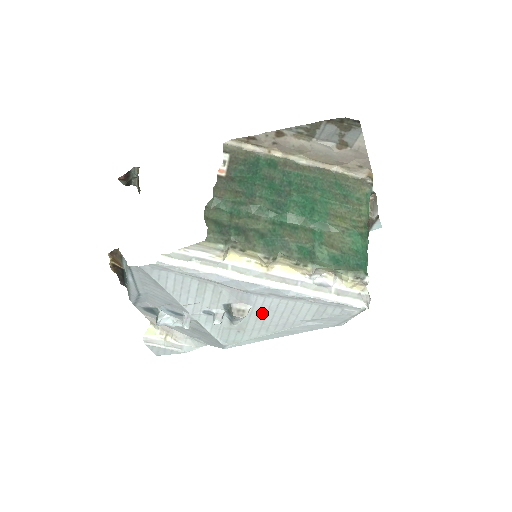
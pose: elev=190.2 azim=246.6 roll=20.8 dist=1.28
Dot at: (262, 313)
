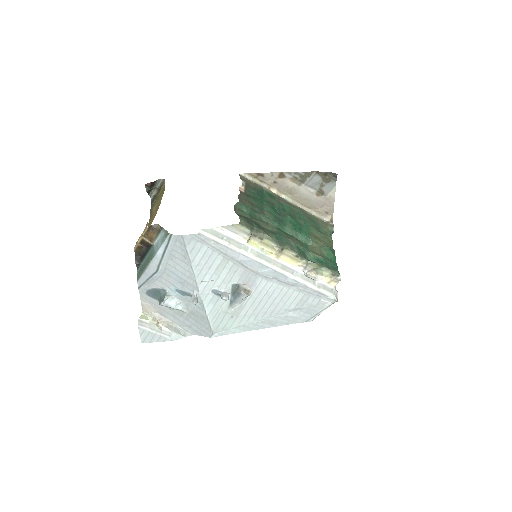
Dot at: (259, 298)
